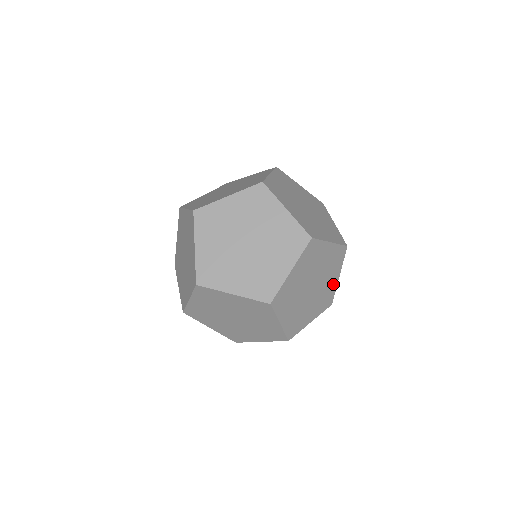
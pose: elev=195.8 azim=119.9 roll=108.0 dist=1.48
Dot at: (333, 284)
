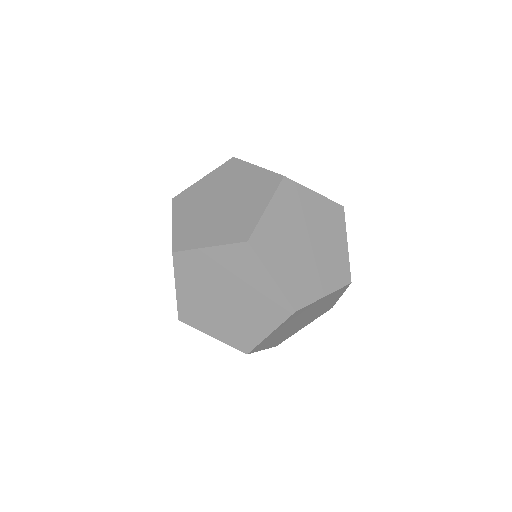
Dot at: (341, 252)
